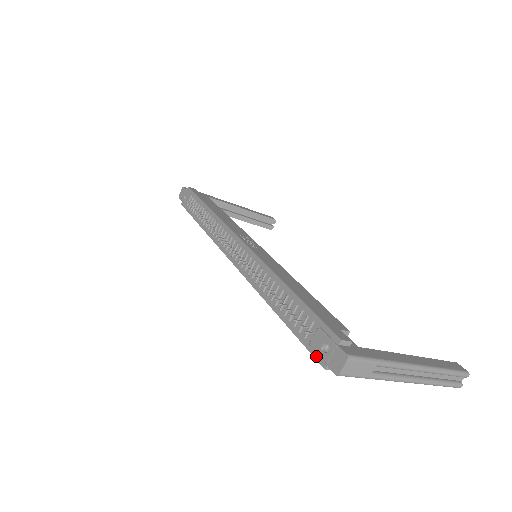
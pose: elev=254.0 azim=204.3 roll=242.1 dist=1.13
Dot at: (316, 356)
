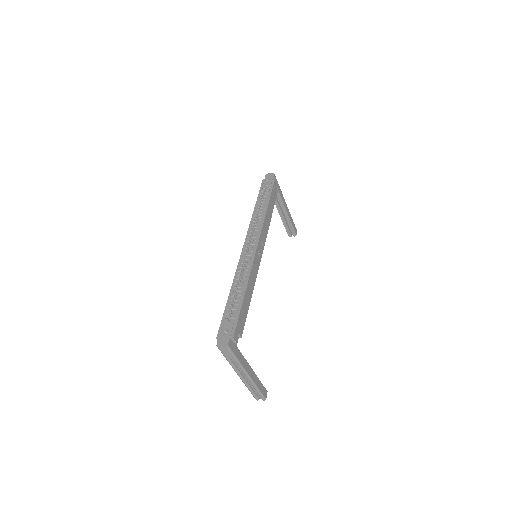
Dot at: (220, 330)
